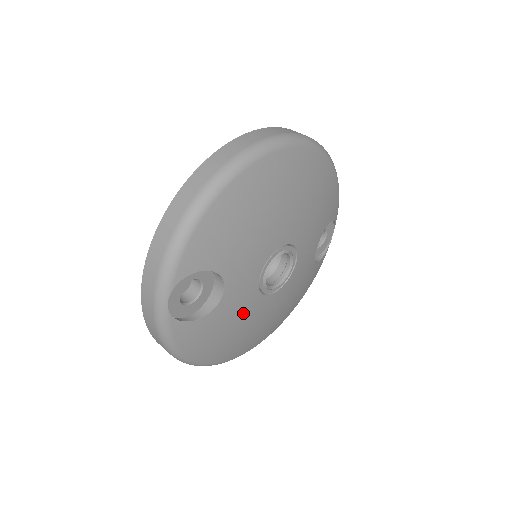
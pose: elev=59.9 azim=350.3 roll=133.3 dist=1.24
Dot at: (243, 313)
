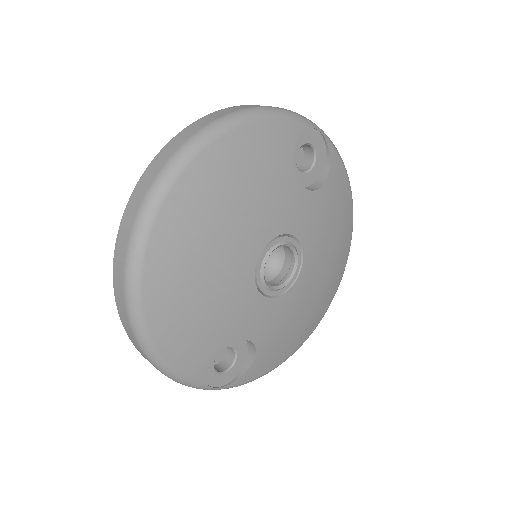
Dot at: (287, 314)
